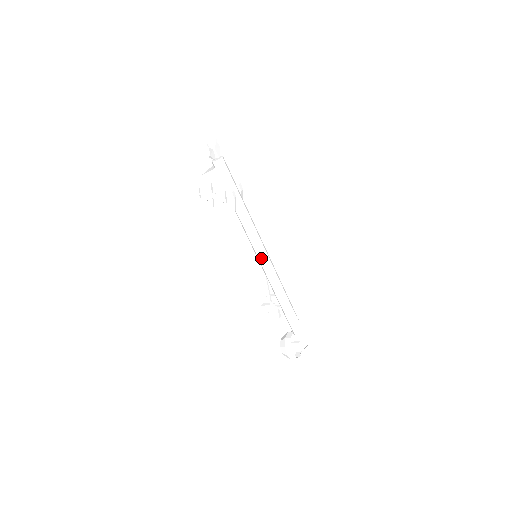
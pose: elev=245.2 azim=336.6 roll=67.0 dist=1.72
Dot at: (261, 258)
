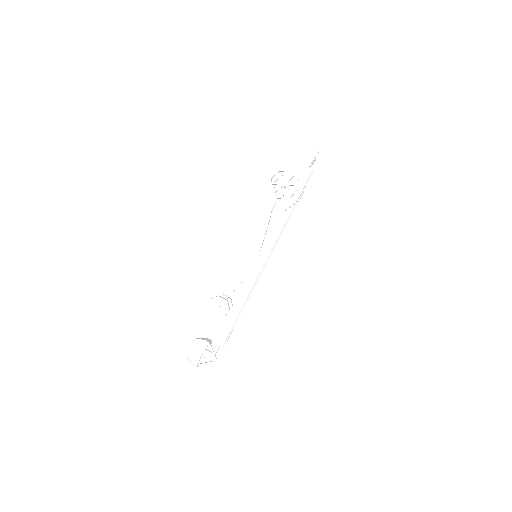
Dot at: (262, 260)
